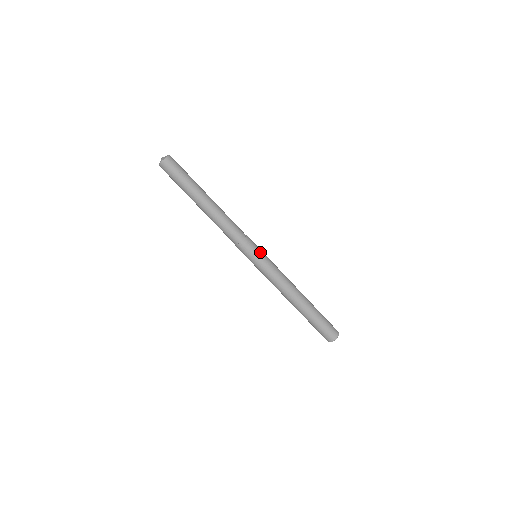
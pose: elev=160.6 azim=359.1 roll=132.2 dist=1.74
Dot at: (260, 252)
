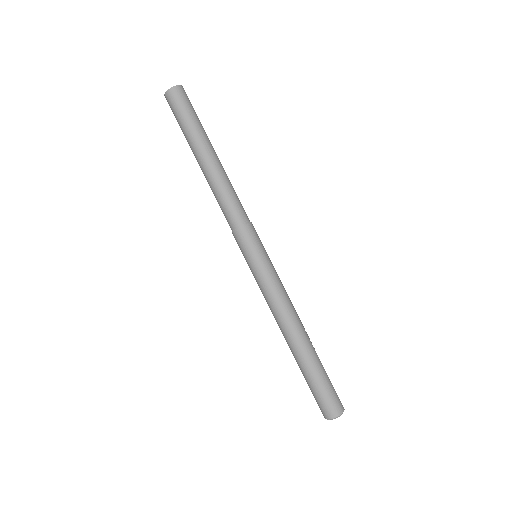
Dot at: (257, 253)
